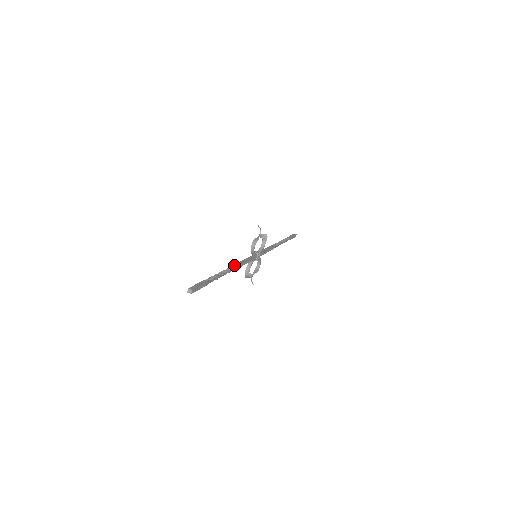
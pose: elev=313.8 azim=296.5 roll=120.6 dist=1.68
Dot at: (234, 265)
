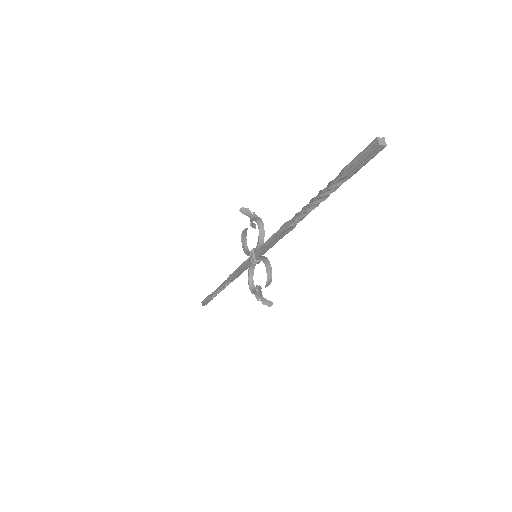
Dot at: (288, 221)
